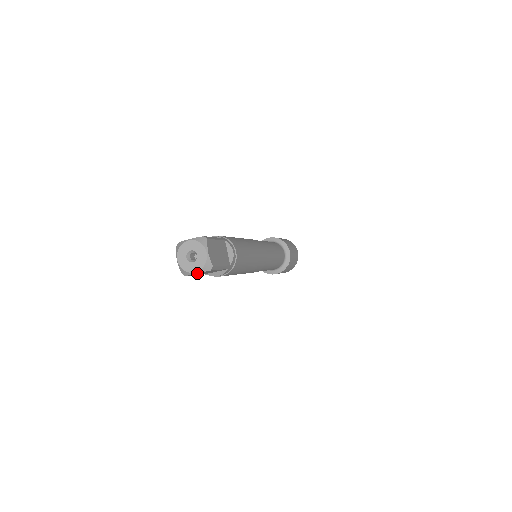
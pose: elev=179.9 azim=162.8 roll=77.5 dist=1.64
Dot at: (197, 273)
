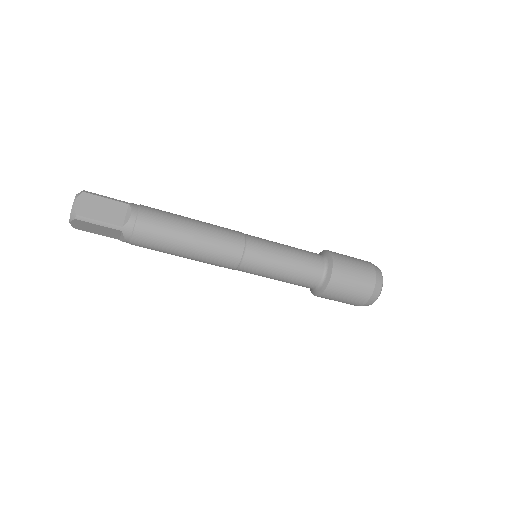
Dot at: (74, 224)
